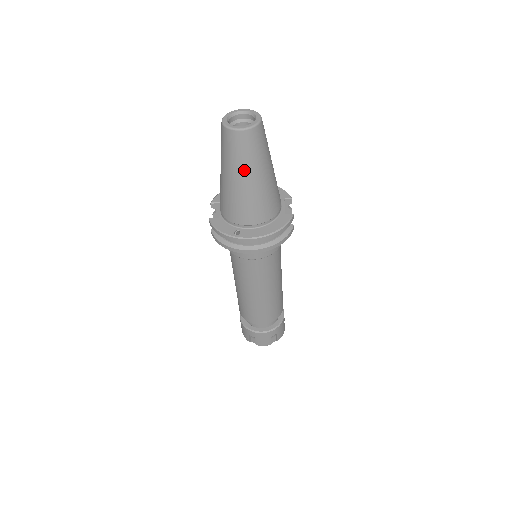
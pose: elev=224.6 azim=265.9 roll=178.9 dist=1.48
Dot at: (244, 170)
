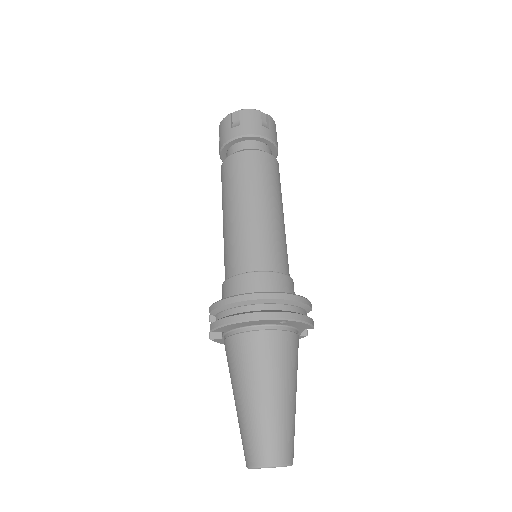
Dot at: occluded
